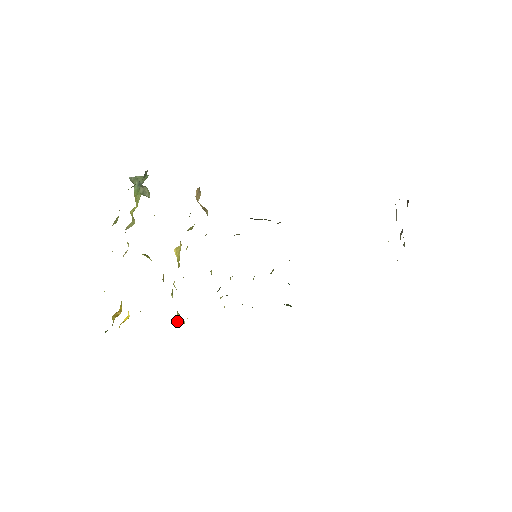
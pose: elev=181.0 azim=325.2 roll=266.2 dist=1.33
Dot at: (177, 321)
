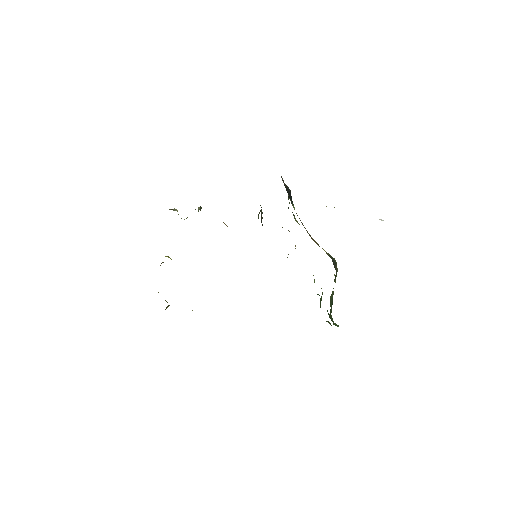
Dot at: occluded
